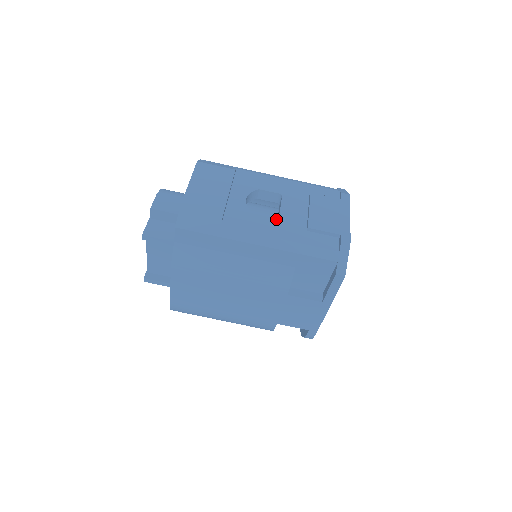
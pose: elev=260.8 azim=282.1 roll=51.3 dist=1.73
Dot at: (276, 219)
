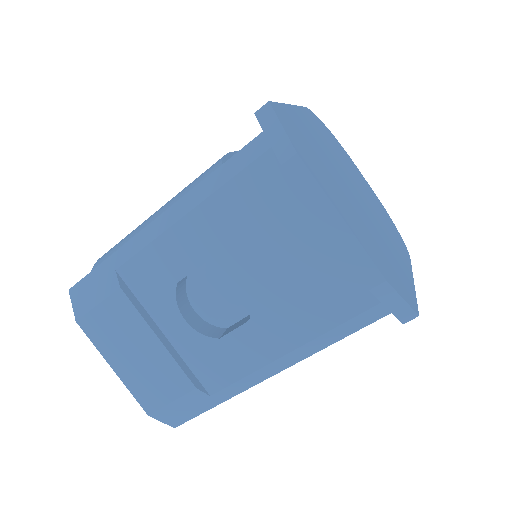
Dot at: (250, 321)
